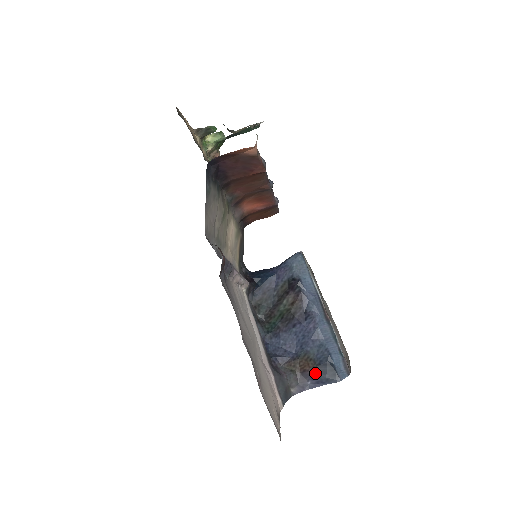
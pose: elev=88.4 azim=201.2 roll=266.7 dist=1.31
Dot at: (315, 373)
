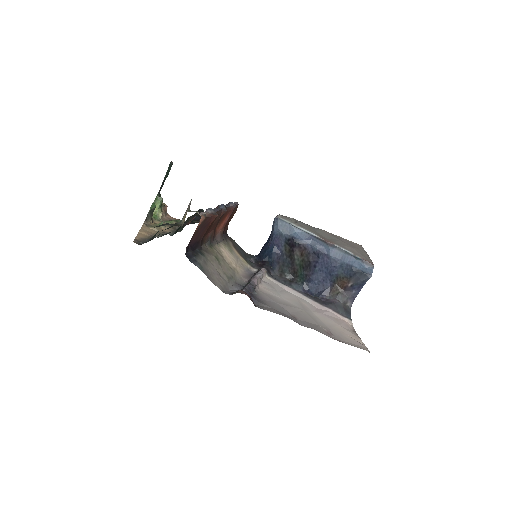
Dot at: (353, 284)
